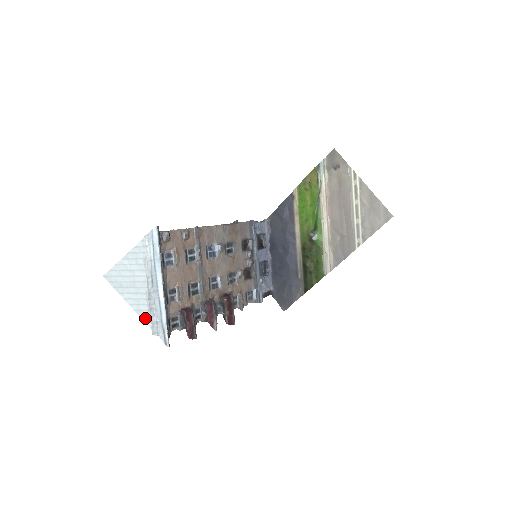
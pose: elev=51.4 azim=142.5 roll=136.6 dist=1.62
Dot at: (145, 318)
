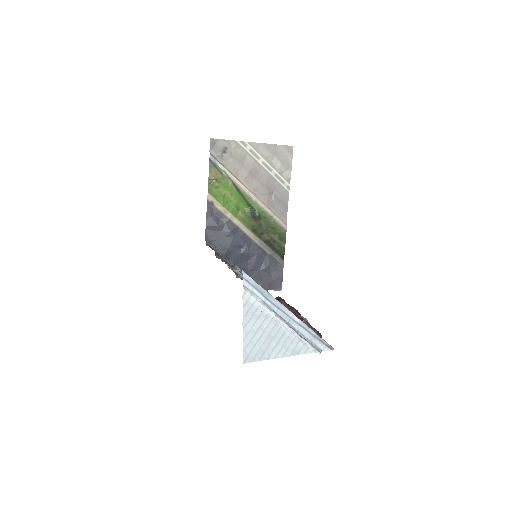
Dot at: (302, 351)
